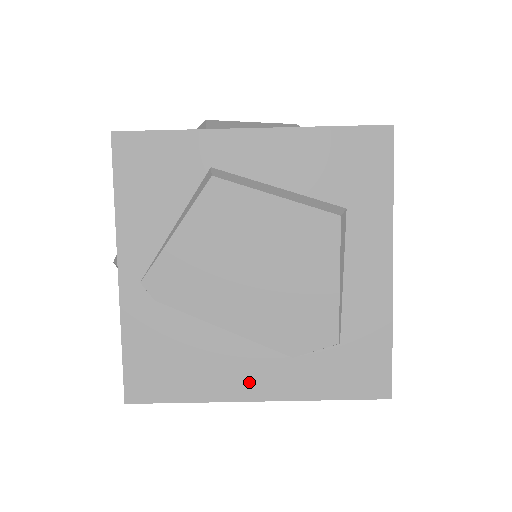
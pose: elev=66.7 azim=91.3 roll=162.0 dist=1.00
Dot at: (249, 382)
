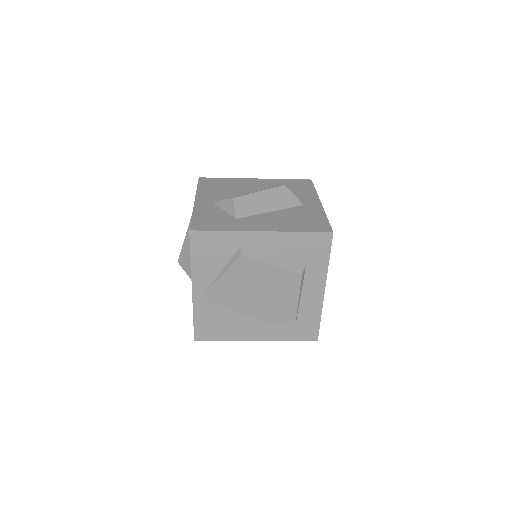
Dot at: (253, 334)
